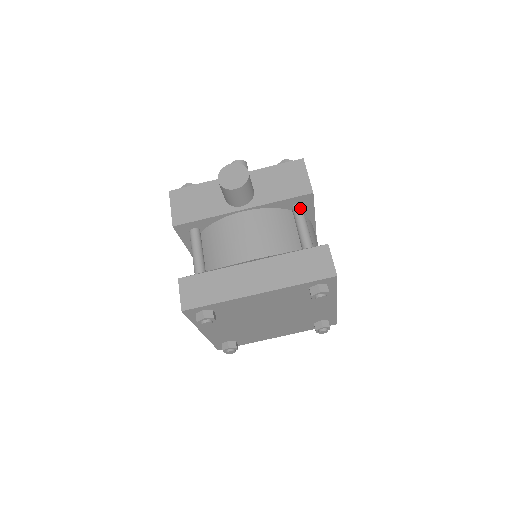
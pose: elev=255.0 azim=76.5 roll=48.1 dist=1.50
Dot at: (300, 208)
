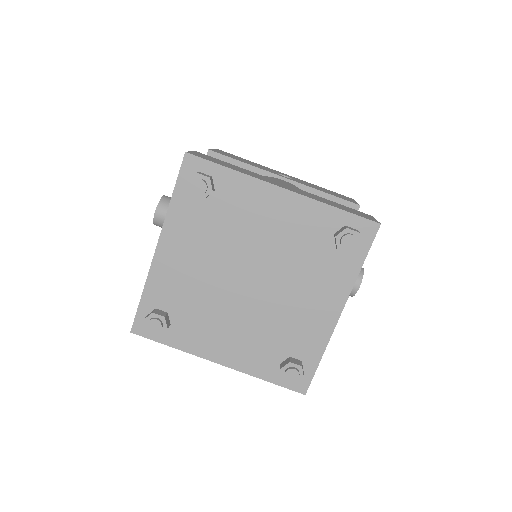
Dot at: occluded
